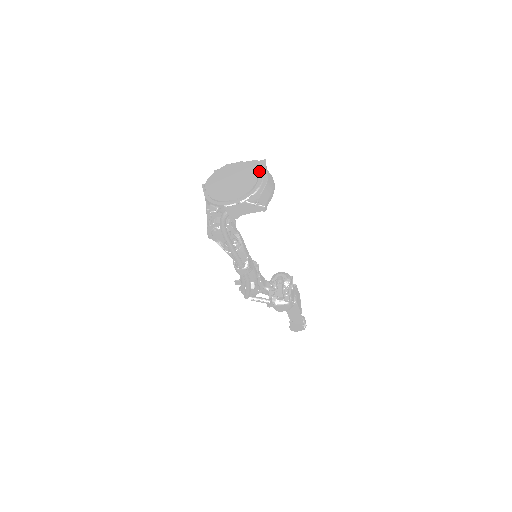
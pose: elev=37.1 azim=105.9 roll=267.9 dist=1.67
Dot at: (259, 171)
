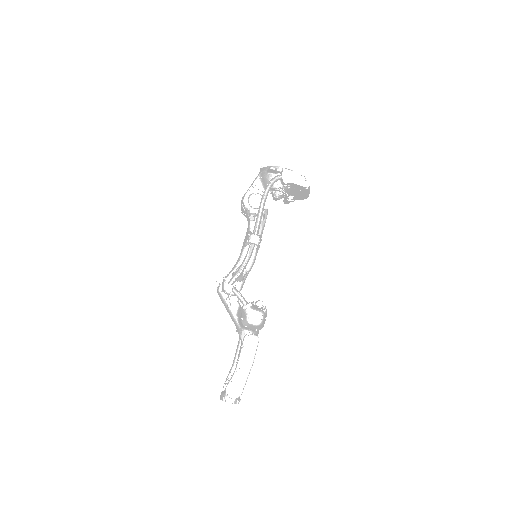
Dot at: occluded
